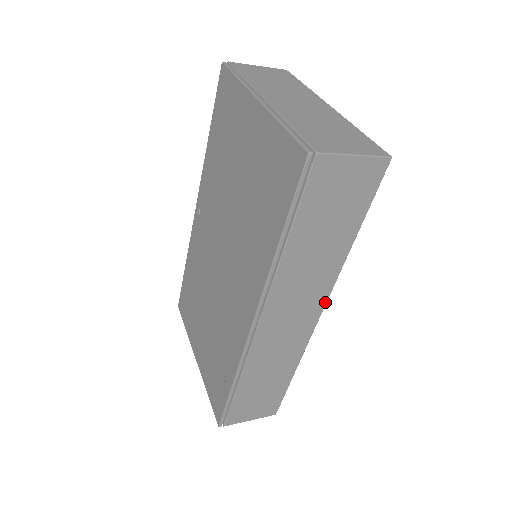
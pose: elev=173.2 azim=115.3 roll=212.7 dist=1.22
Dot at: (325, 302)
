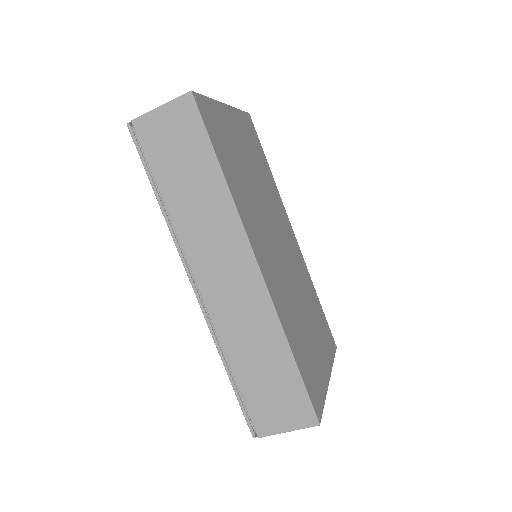
Dot at: (249, 247)
